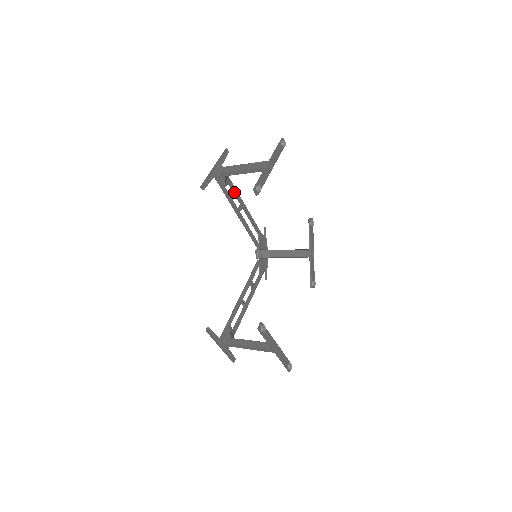
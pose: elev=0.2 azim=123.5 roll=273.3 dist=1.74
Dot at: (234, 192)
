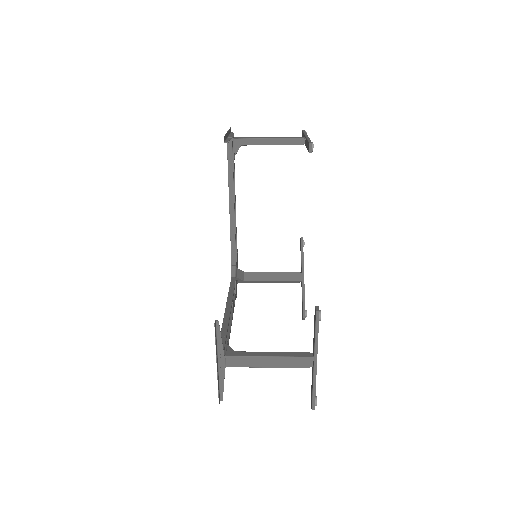
Dot at: occluded
